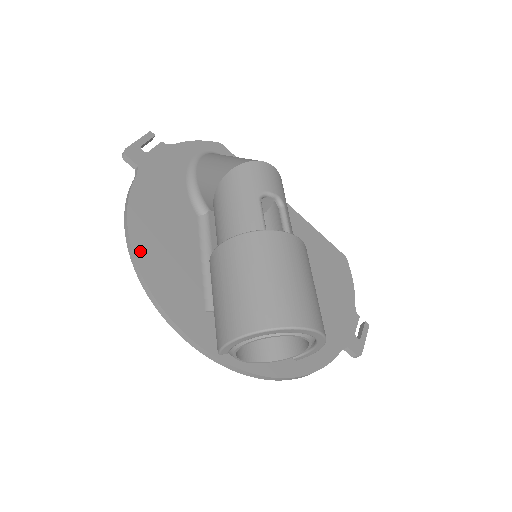
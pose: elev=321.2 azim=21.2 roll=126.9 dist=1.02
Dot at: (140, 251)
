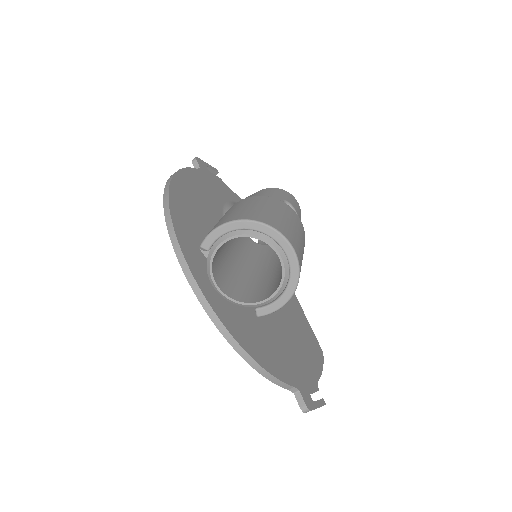
Dot at: (175, 185)
